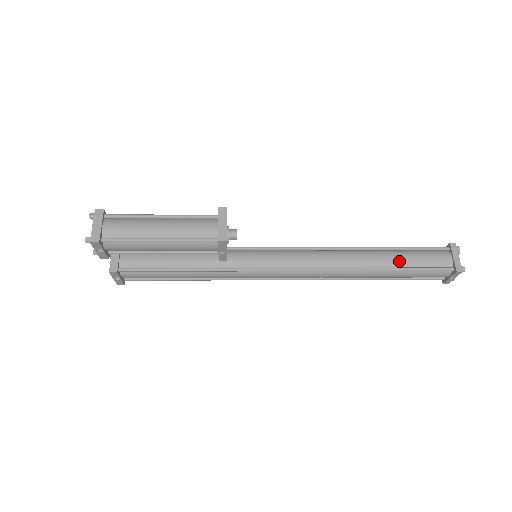
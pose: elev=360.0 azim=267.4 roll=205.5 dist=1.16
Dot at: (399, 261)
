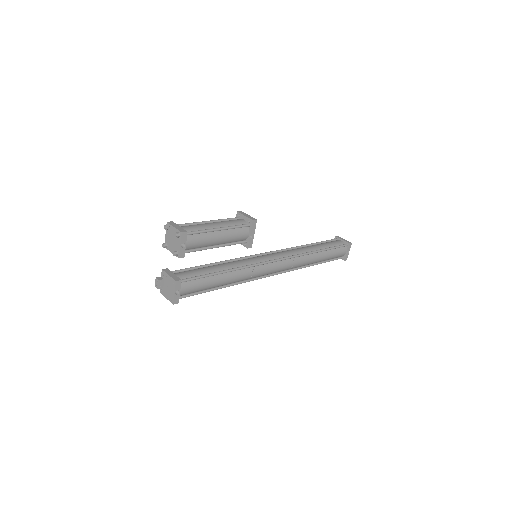
Dot at: (323, 246)
